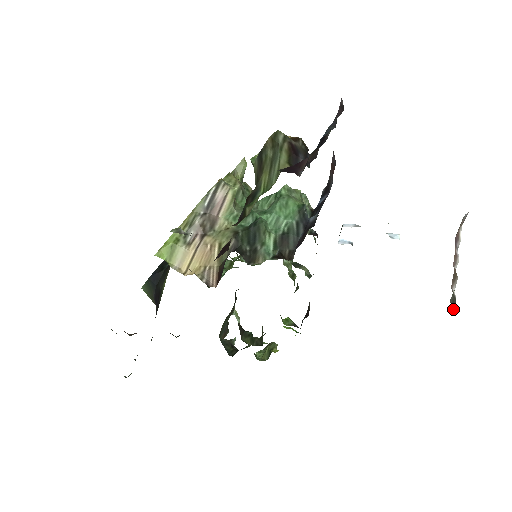
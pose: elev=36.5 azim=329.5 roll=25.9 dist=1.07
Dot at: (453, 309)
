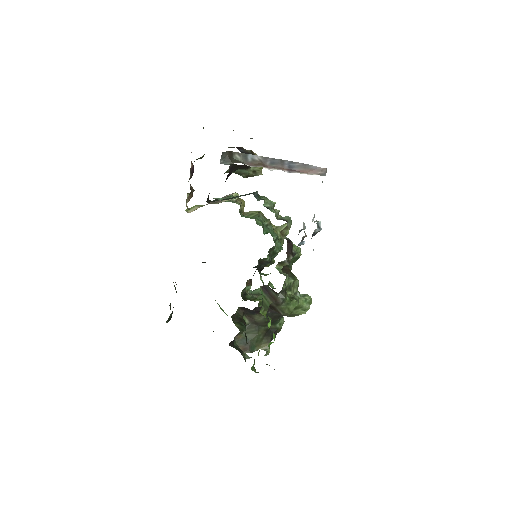
Dot at: occluded
